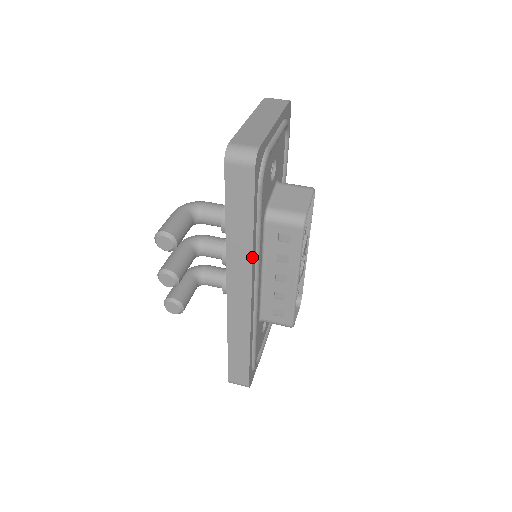
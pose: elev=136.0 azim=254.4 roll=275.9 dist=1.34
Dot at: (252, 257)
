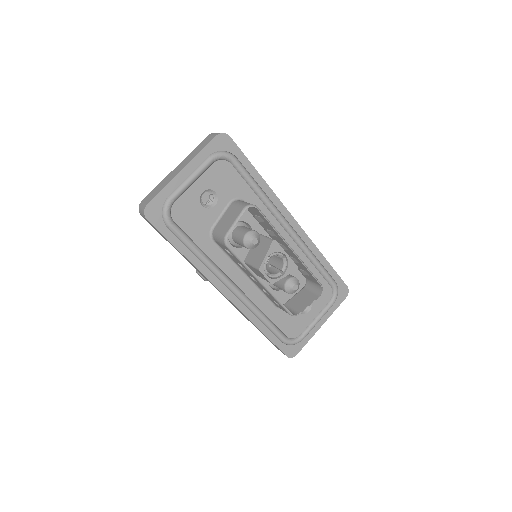
Dot at: (199, 271)
